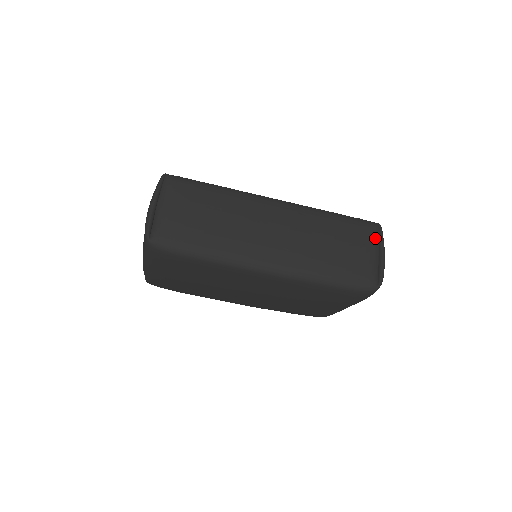
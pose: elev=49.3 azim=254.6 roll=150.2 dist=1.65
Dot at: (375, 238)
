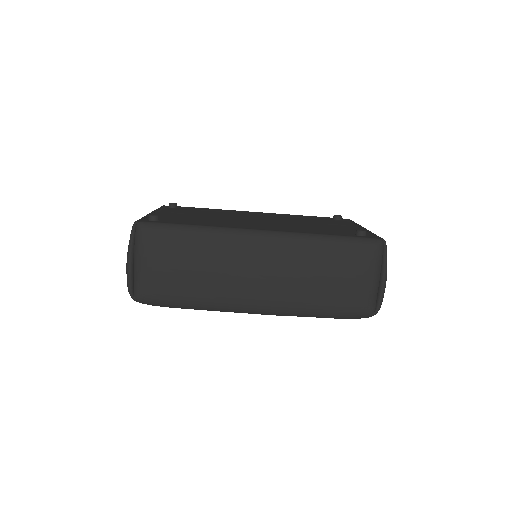
Dot at: (376, 262)
